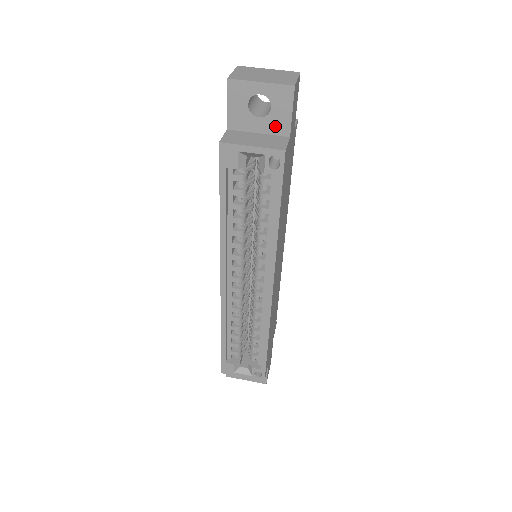
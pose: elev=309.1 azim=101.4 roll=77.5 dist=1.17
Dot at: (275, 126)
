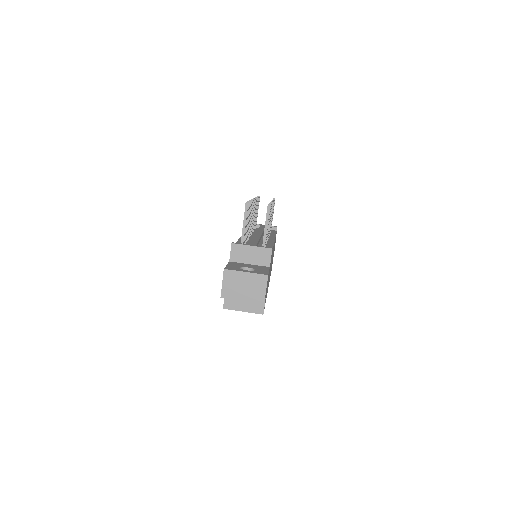
Dot at: occluded
